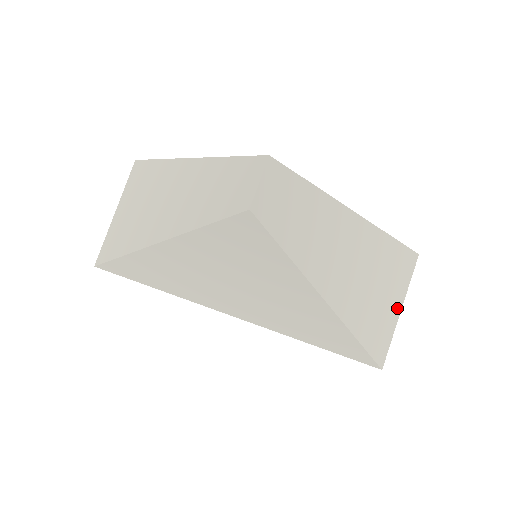
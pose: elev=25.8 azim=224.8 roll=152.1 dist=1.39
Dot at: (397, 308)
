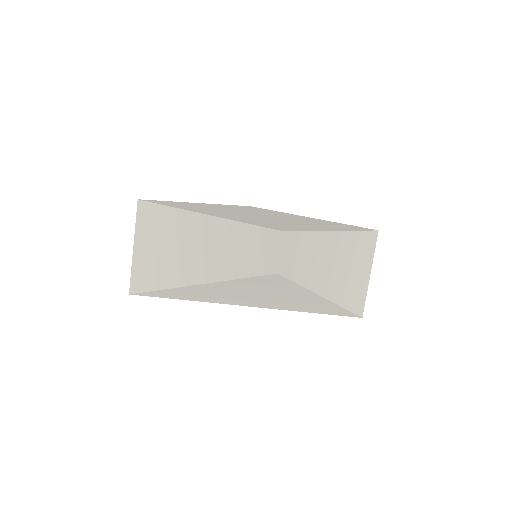
Dot at: (368, 274)
